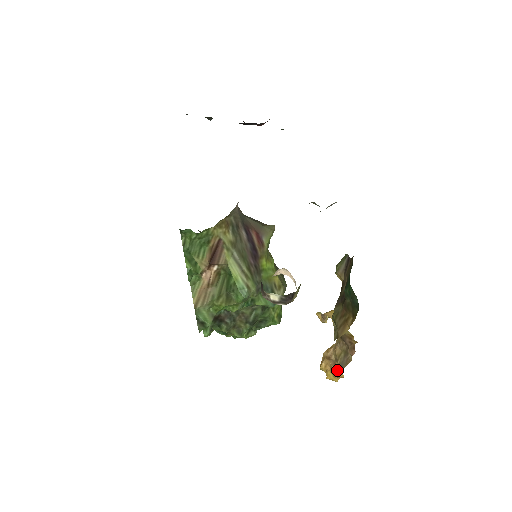
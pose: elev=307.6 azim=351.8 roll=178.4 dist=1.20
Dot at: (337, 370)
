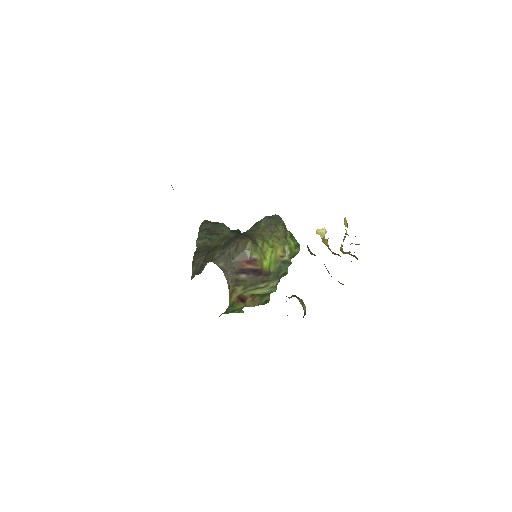
Dot at: (355, 244)
